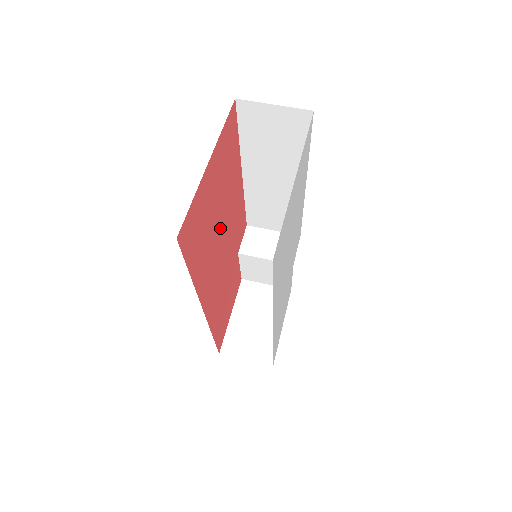
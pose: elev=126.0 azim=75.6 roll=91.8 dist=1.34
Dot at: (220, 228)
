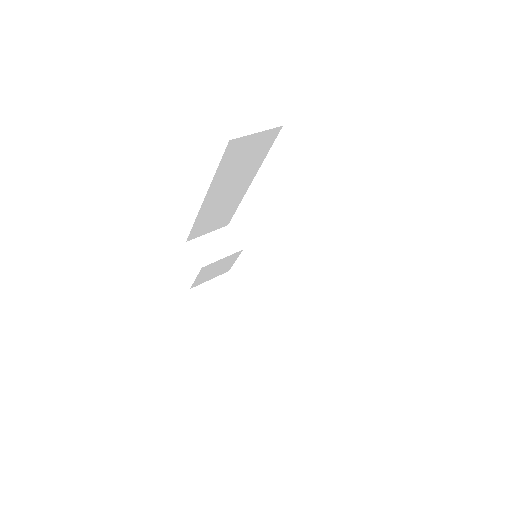
Dot at: occluded
